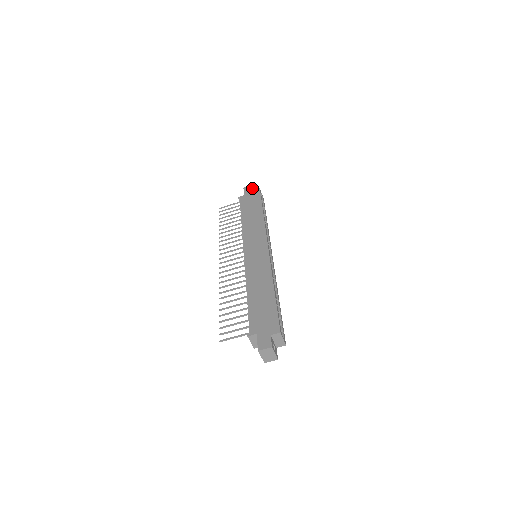
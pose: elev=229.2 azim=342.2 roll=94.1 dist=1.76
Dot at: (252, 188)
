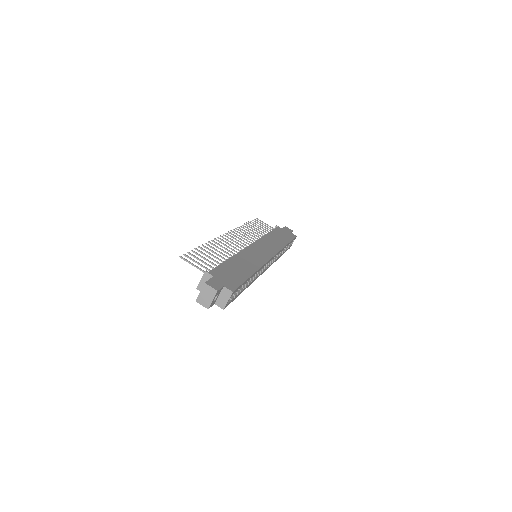
Dot at: (291, 231)
